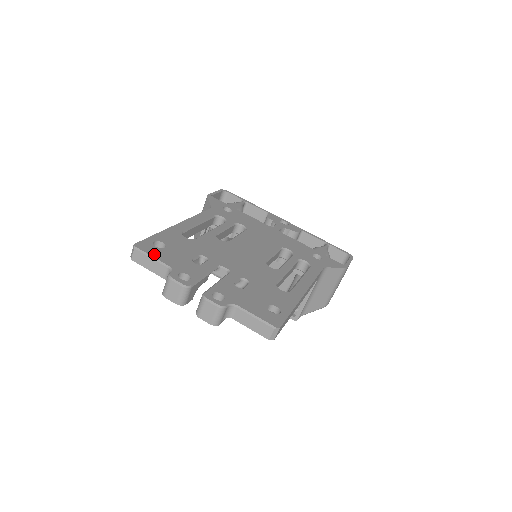
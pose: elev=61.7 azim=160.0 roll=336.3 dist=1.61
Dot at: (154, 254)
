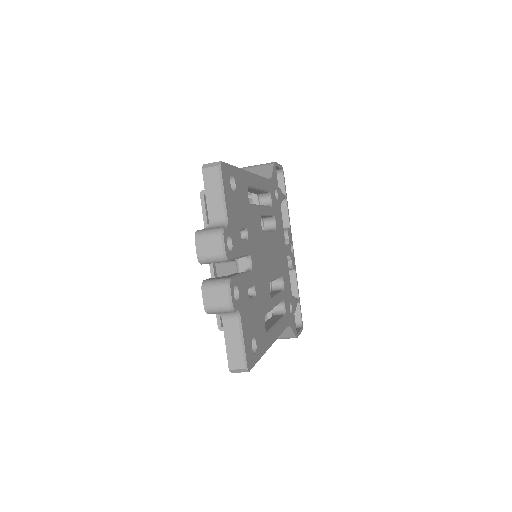
Dot at: (226, 191)
